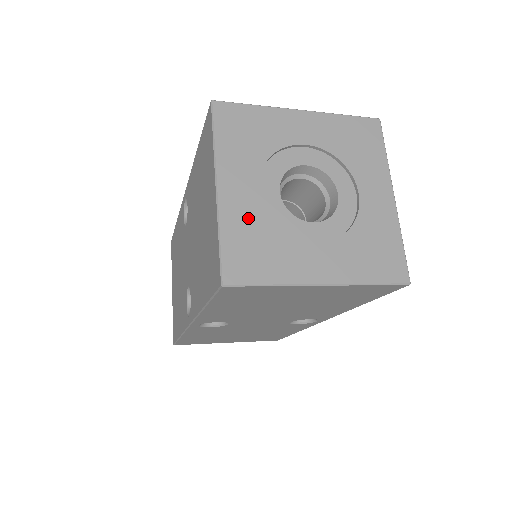
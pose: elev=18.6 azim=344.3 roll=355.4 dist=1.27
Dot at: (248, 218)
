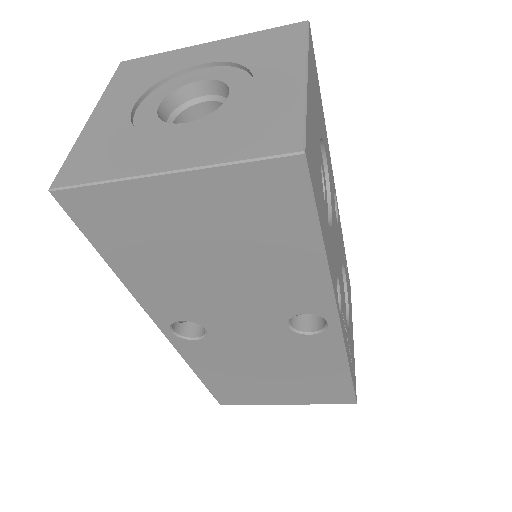
Dot at: (108, 132)
